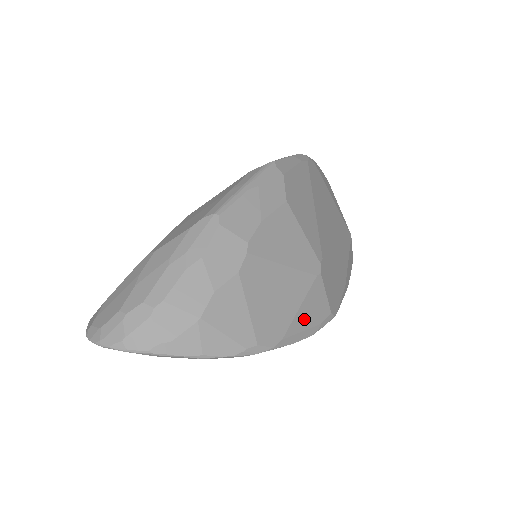
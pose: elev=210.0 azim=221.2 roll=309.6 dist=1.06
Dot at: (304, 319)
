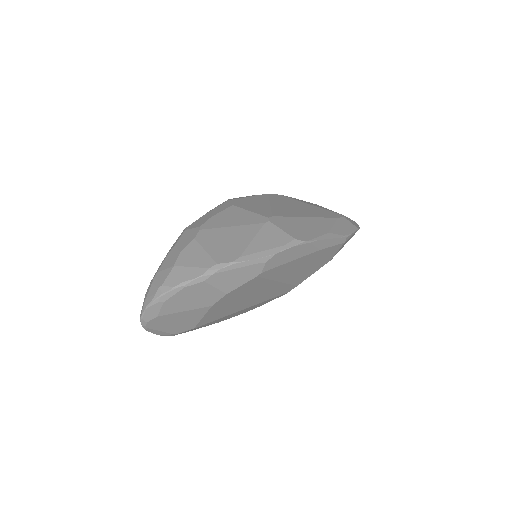
Dot at: (261, 245)
